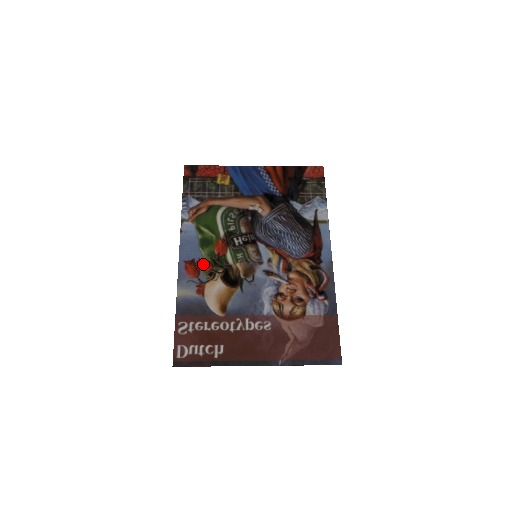
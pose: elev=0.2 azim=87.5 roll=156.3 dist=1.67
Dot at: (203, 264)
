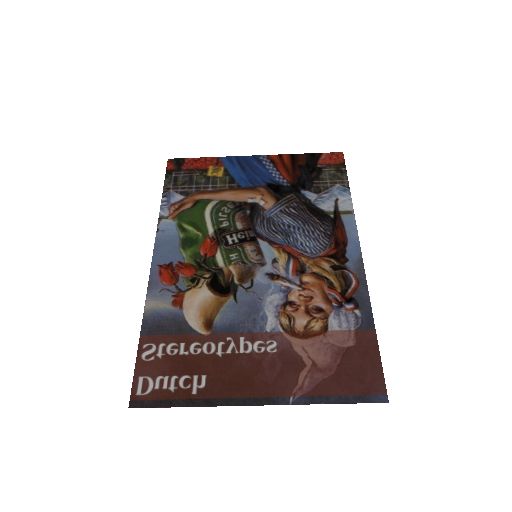
Dot at: (183, 268)
